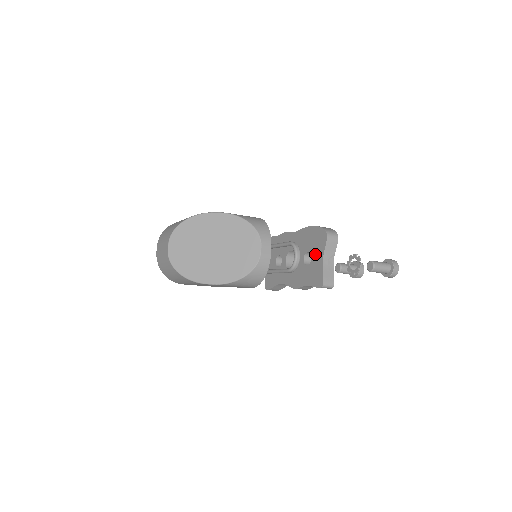
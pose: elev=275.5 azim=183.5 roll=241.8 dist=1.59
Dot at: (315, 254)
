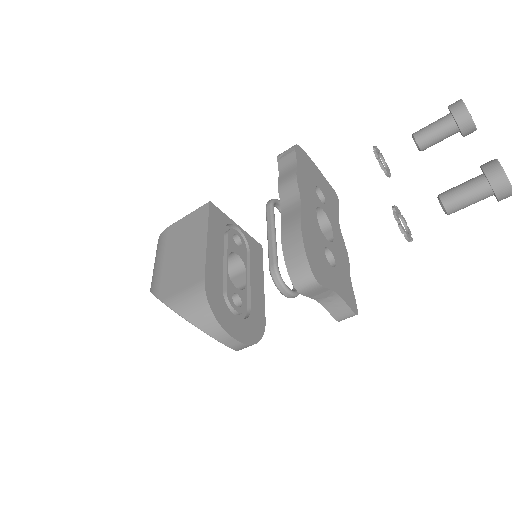
Dot at: occluded
